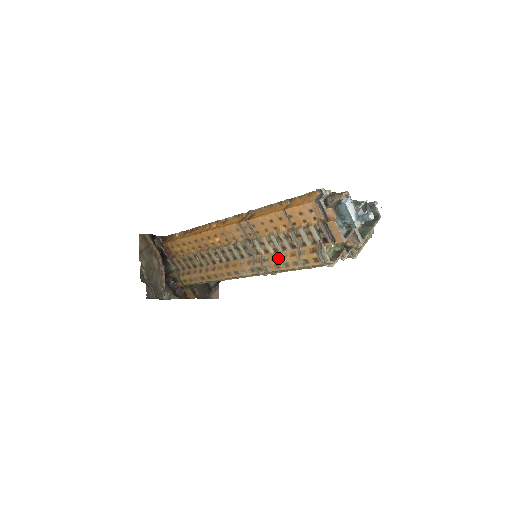
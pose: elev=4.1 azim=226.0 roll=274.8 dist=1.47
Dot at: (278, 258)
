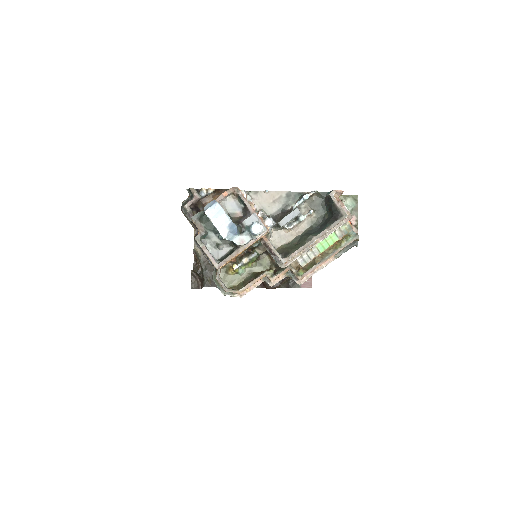
Dot at: occluded
